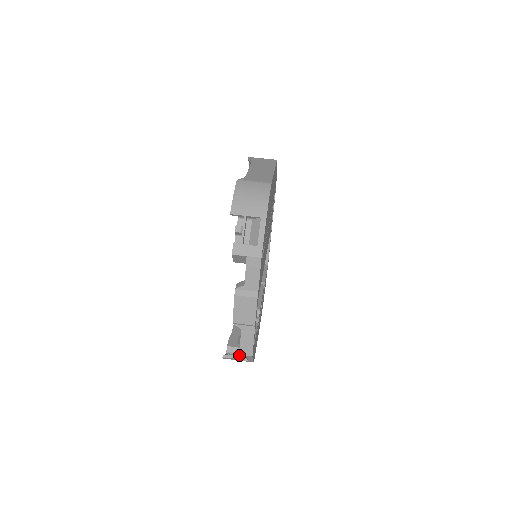
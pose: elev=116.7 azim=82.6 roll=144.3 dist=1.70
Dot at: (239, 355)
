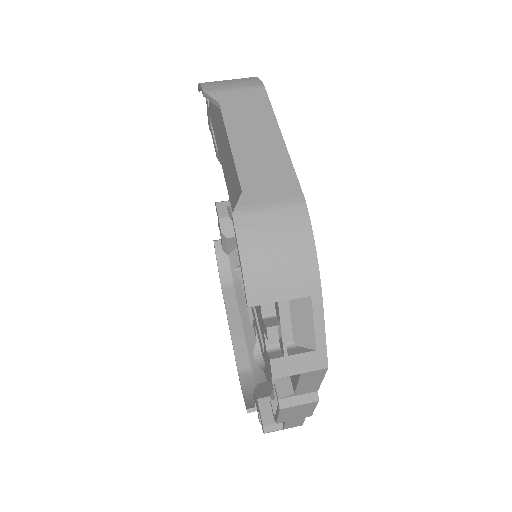
Dot at: occluded
